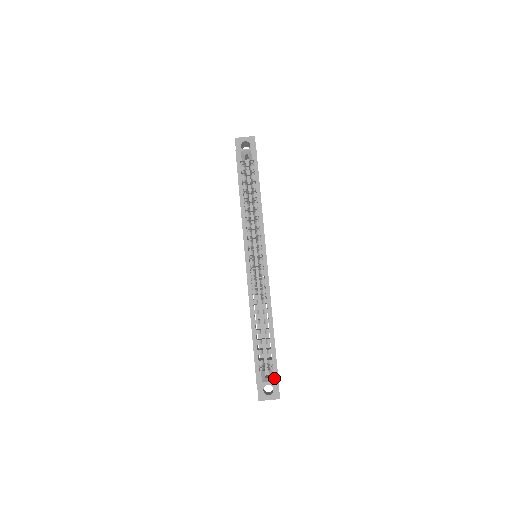
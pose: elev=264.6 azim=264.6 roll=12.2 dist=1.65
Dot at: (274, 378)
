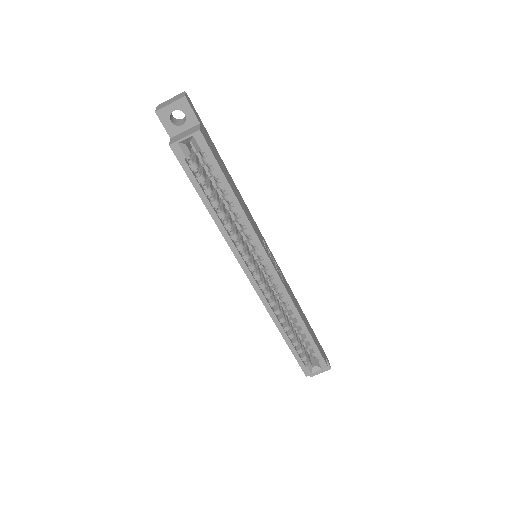
Dot at: (323, 367)
